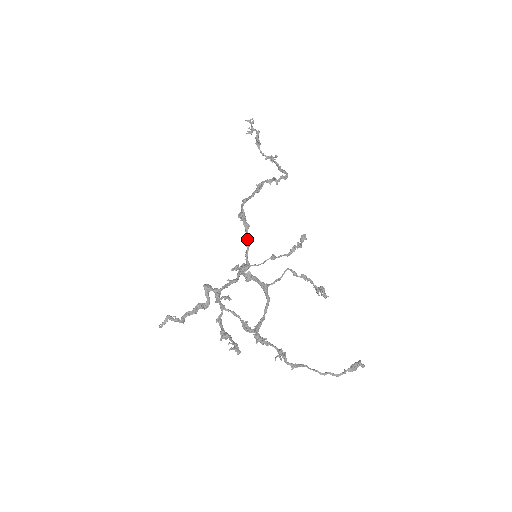
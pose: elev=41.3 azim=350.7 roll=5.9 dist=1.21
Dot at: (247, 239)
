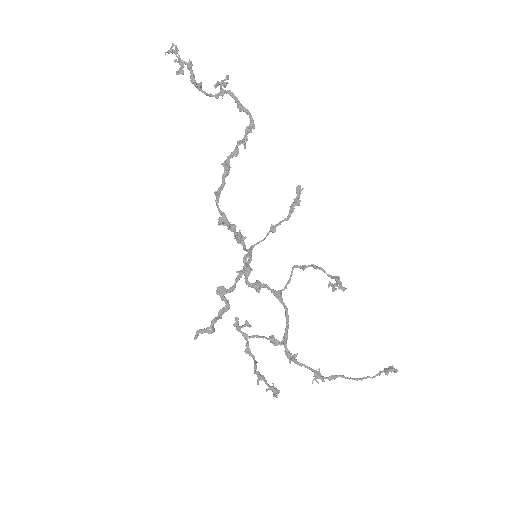
Dot at: (239, 240)
